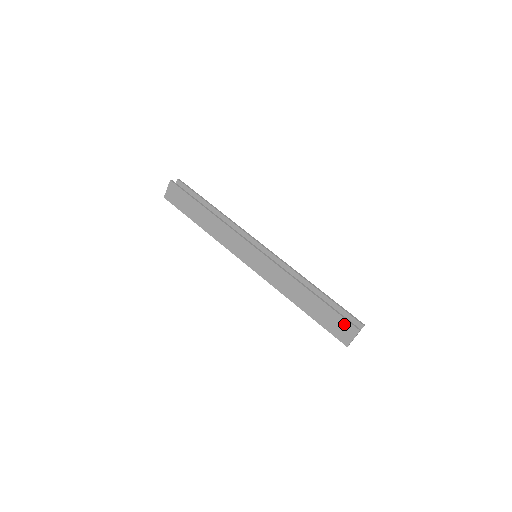
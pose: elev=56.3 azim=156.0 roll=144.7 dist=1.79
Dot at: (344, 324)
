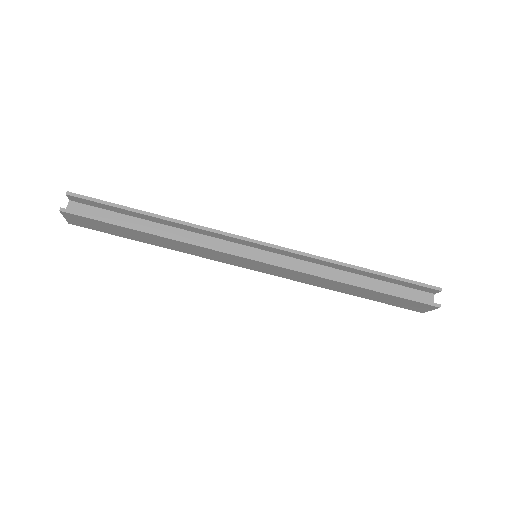
Dot at: (415, 304)
